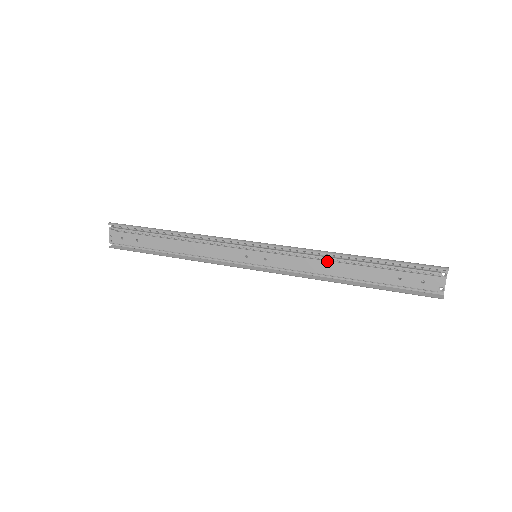
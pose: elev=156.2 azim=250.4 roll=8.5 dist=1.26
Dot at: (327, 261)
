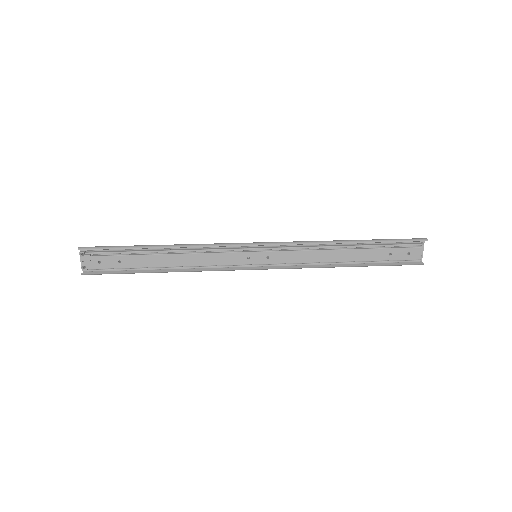
Dot at: (328, 250)
